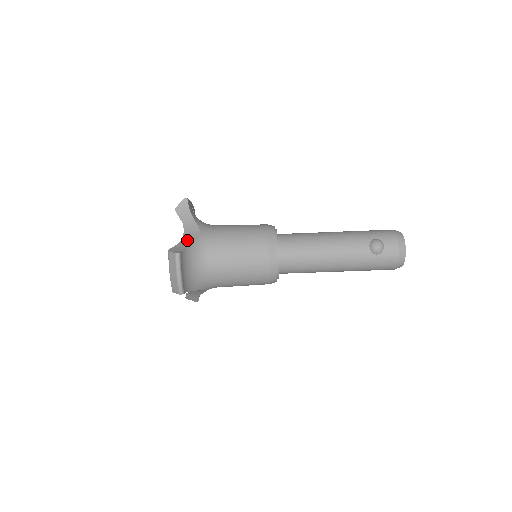
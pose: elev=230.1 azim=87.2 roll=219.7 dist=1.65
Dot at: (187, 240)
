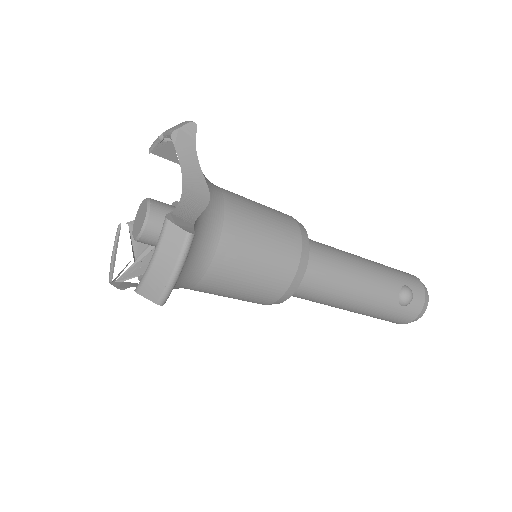
Dot at: (191, 205)
